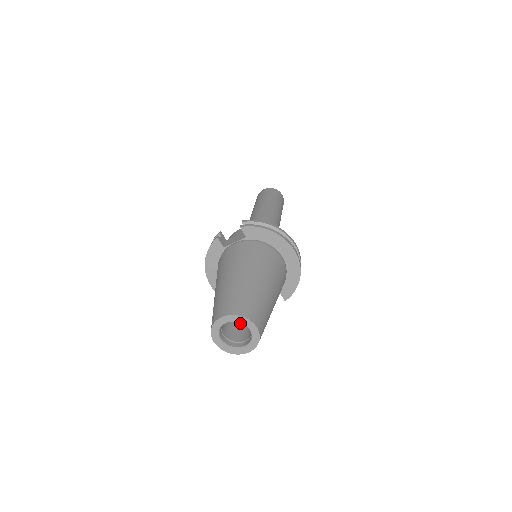
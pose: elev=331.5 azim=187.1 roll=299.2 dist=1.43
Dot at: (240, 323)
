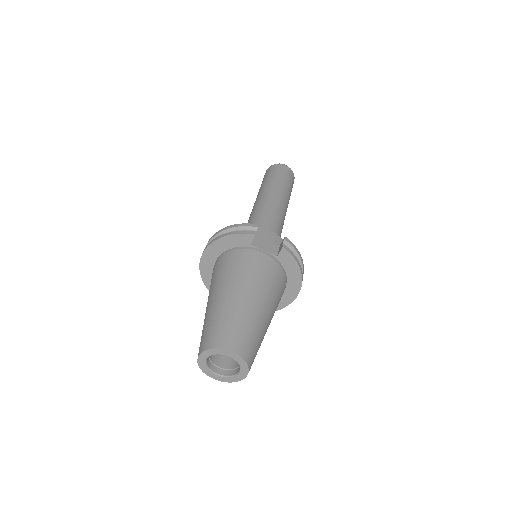
Dot at: occluded
